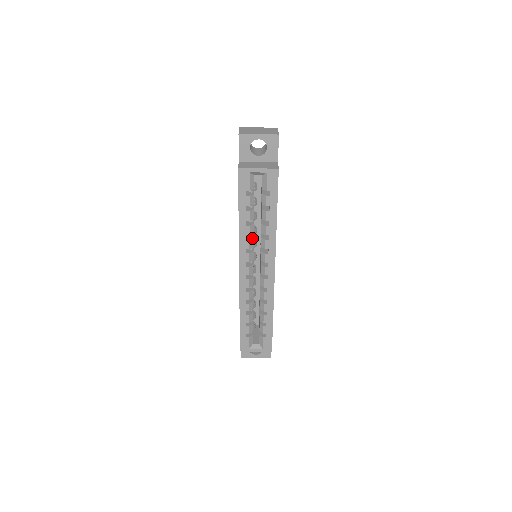
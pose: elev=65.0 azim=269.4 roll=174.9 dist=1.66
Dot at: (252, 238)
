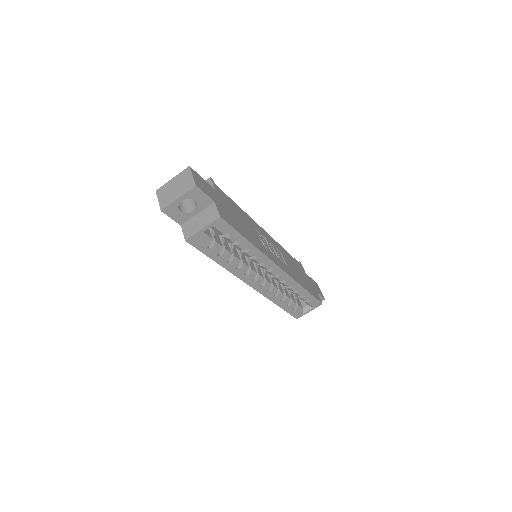
Dot at: (242, 264)
